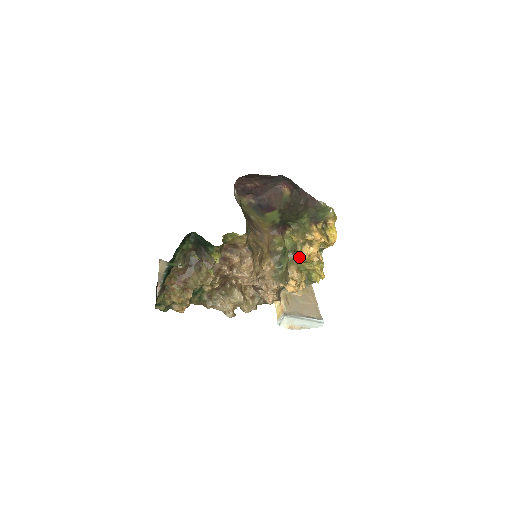
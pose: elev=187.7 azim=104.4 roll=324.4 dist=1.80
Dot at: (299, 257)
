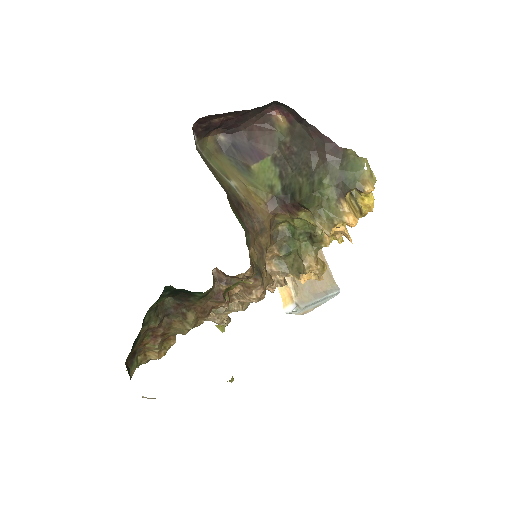
Dot at: (318, 243)
